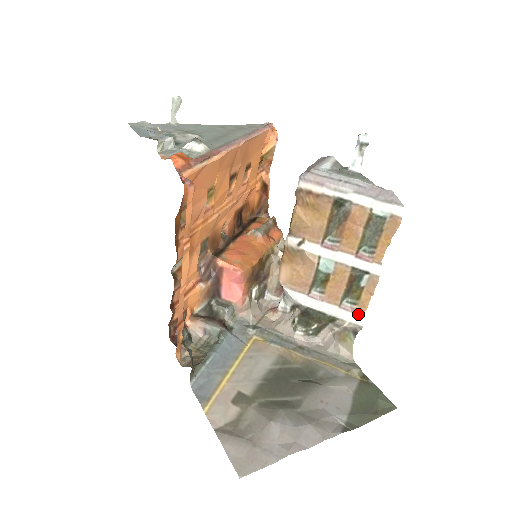
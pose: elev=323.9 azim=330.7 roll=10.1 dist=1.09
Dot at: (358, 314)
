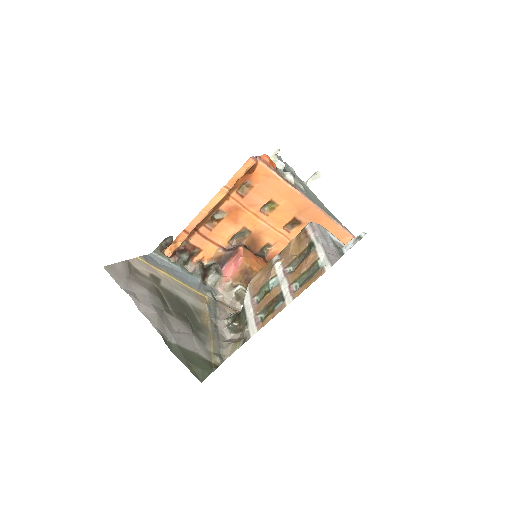
Dot at: (257, 328)
